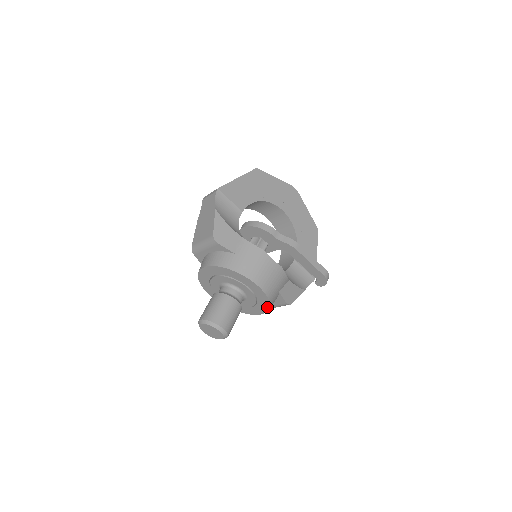
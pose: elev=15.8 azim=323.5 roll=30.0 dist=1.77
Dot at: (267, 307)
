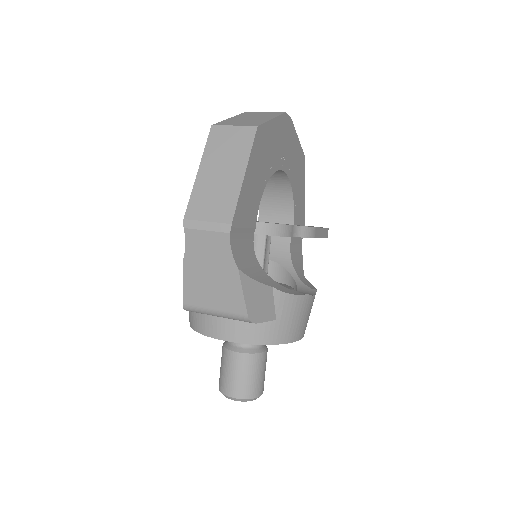
Dot at: occluded
